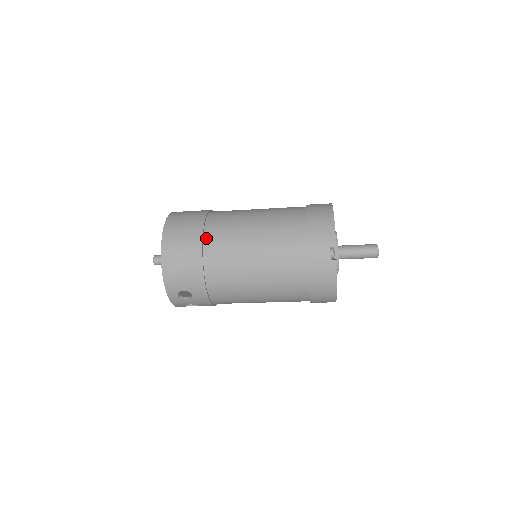
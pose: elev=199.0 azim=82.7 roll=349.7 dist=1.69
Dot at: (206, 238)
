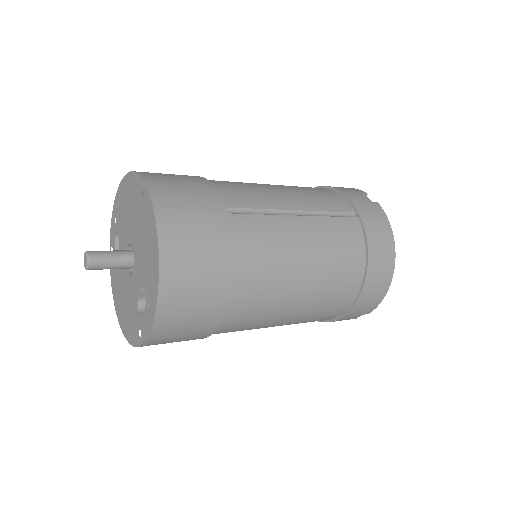
Dot at: (226, 318)
